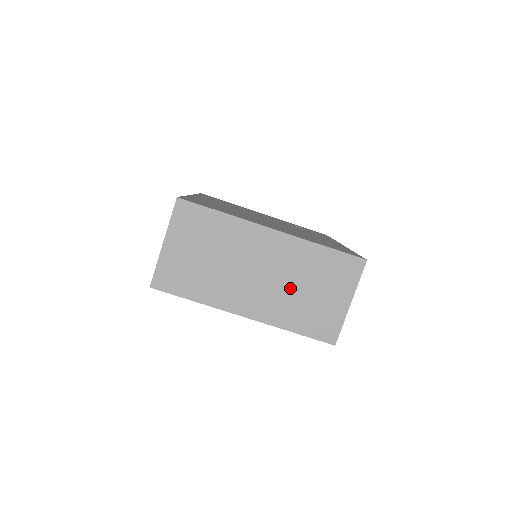
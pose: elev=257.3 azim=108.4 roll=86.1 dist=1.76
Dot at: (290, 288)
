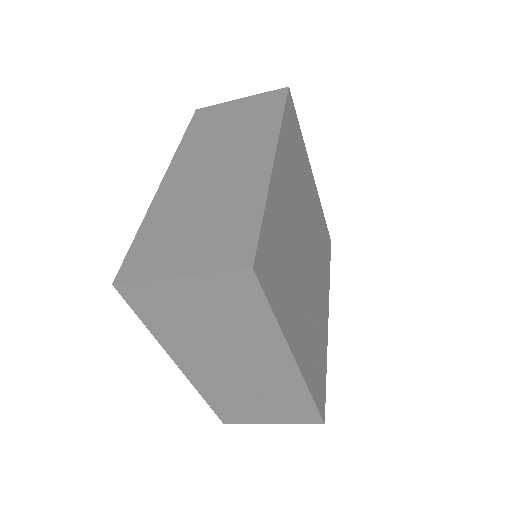
Dot at: (245, 388)
